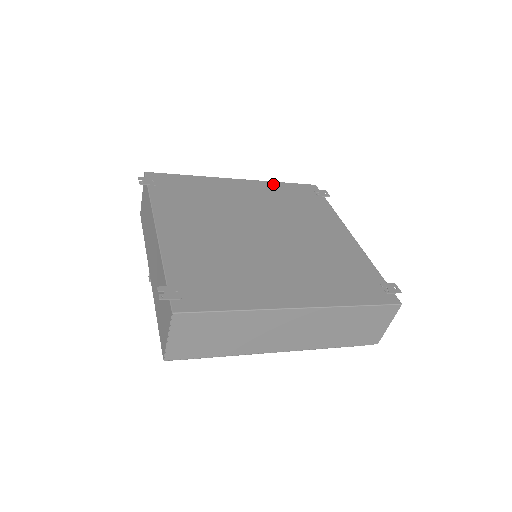
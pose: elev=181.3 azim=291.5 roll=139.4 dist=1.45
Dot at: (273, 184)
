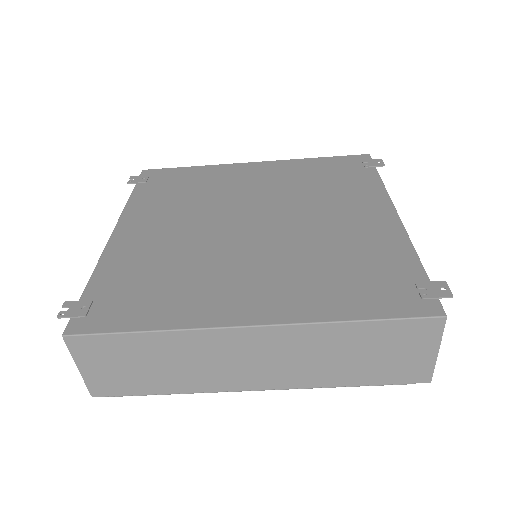
Dot at: (303, 161)
